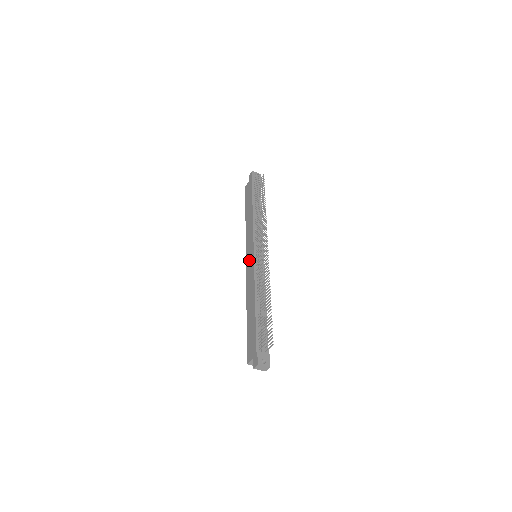
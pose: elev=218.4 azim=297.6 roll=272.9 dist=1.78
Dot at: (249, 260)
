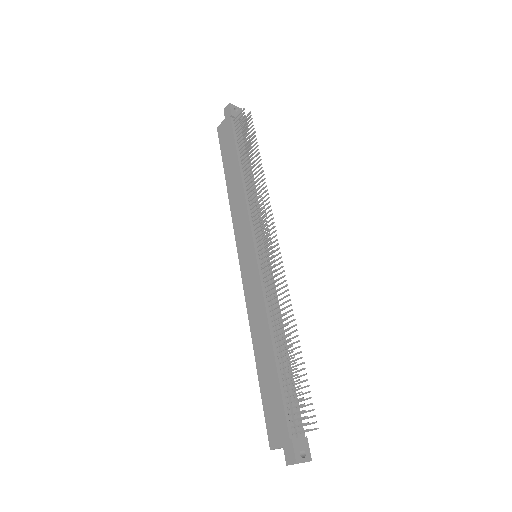
Dot at: (247, 264)
